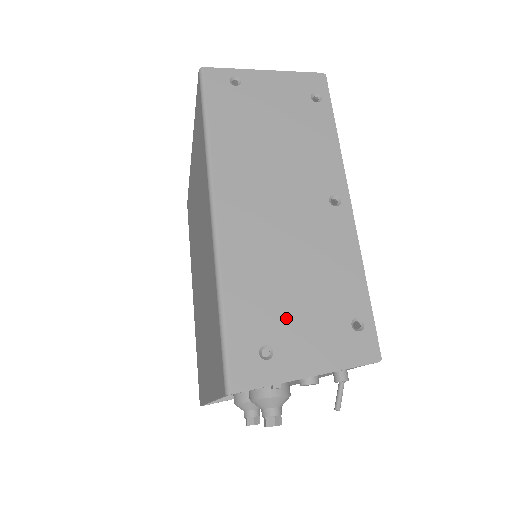
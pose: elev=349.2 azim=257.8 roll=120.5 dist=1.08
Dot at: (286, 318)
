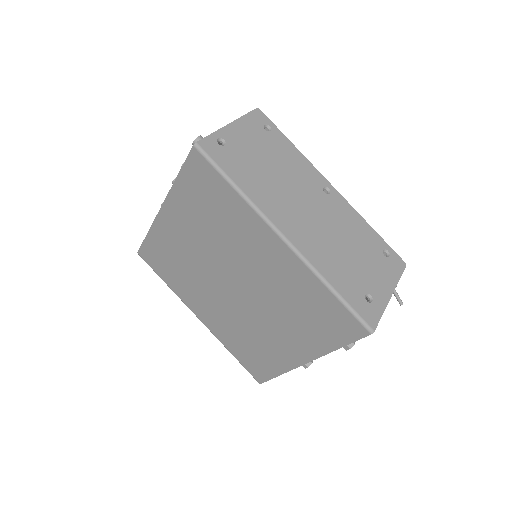
Dot at: (361, 274)
